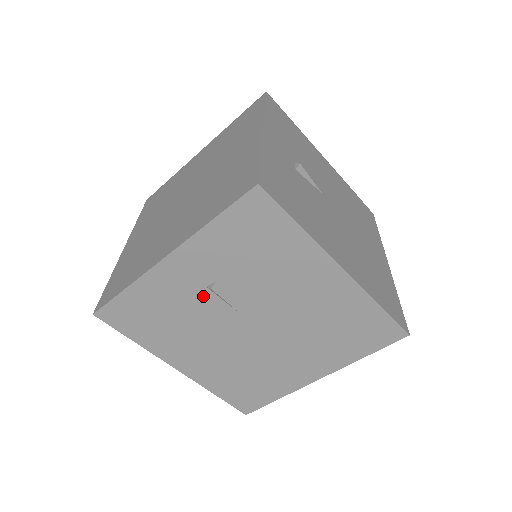
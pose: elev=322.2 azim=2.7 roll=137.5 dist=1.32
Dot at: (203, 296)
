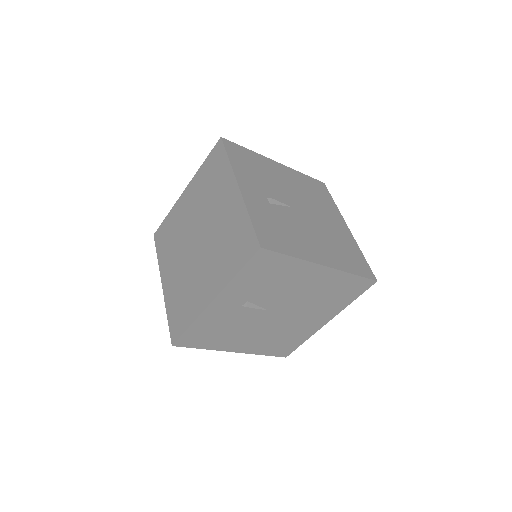
Dot at: (241, 311)
